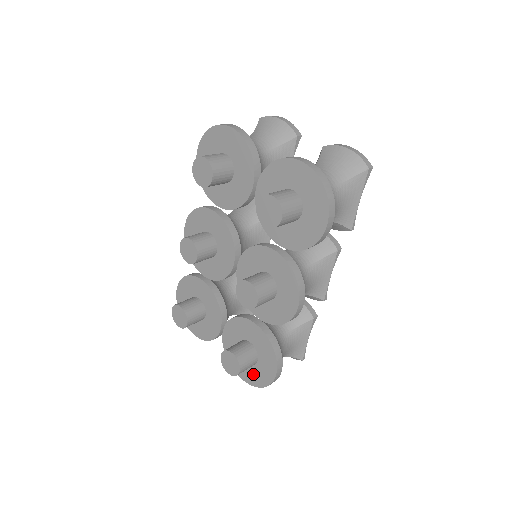
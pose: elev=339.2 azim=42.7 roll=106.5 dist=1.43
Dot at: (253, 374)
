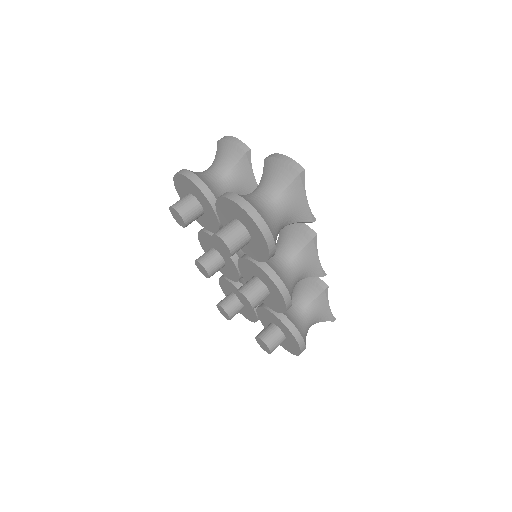
Dot at: (288, 346)
